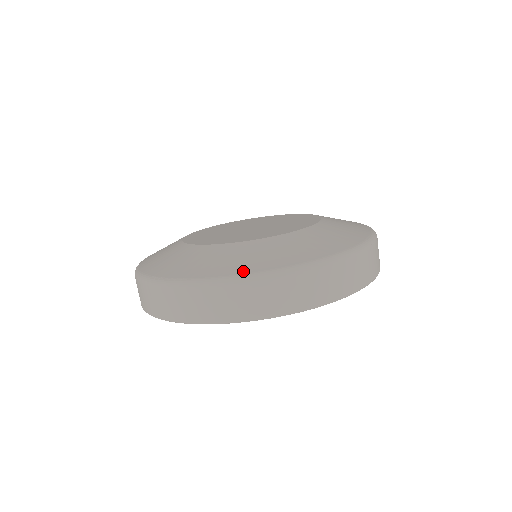
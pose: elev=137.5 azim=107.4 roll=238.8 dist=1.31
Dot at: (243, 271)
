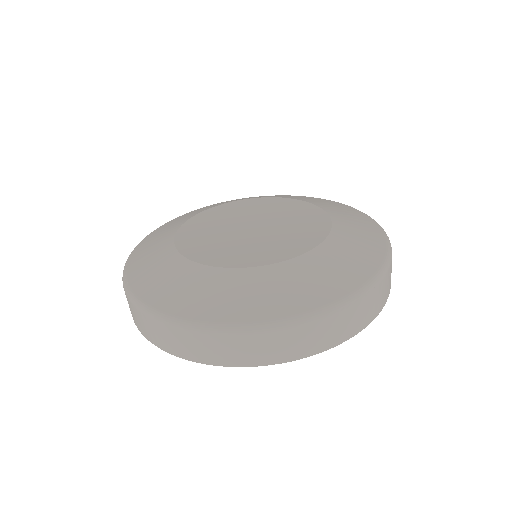
Dot at: (162, 306)
